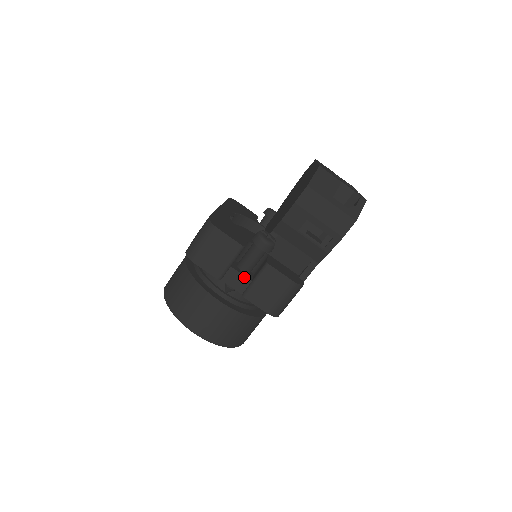
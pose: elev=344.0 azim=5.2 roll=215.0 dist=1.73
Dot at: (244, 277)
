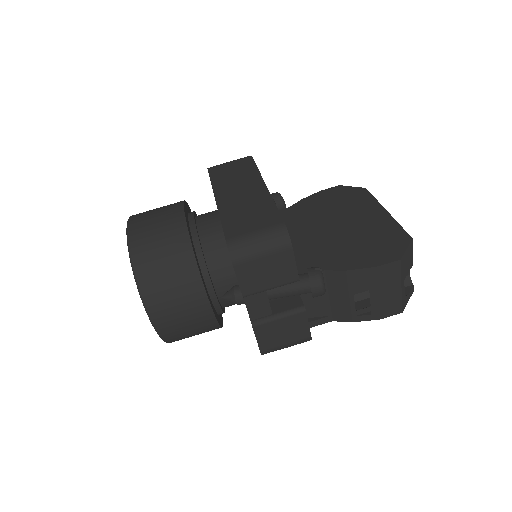
Dot at: (269, 306)
